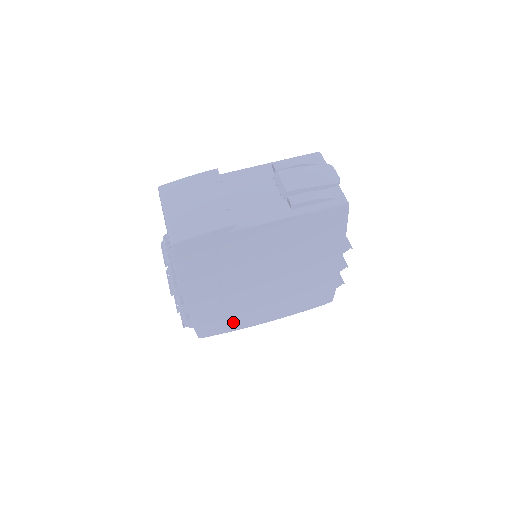
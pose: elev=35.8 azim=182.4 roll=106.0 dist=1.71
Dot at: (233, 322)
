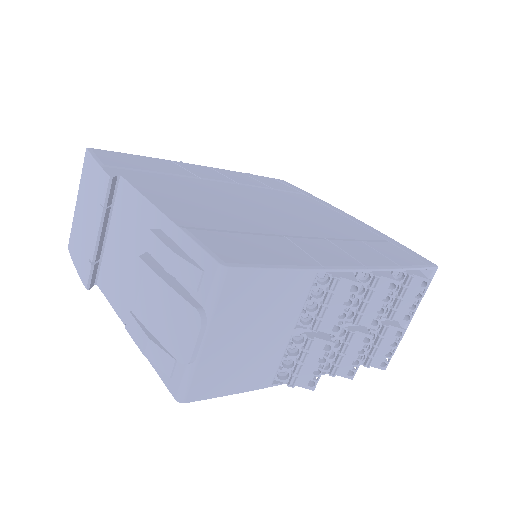
Dot at: occluded
